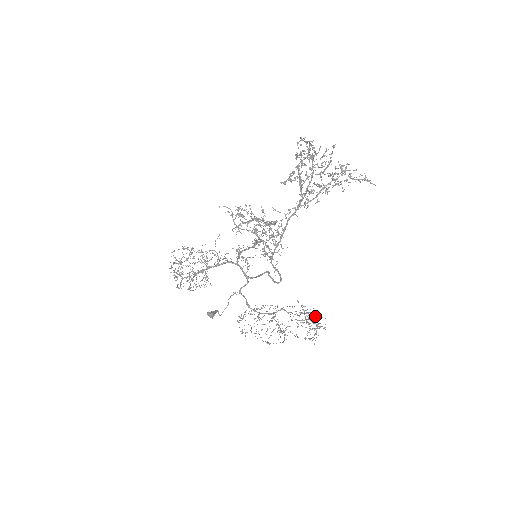
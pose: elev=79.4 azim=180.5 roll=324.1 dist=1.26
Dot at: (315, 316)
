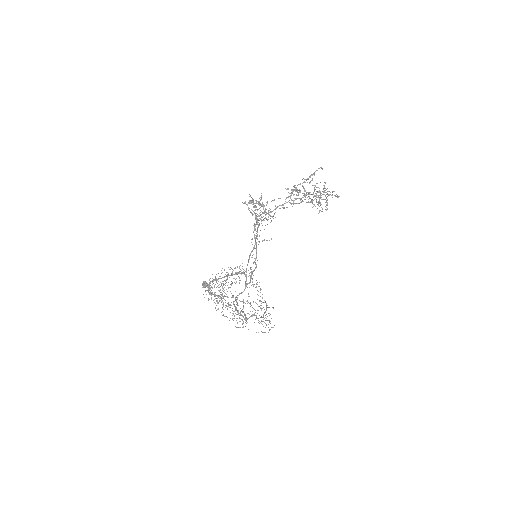
Dot at: (274, 325)
